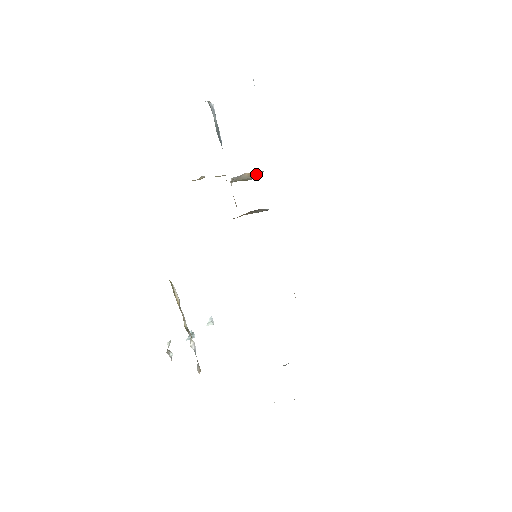
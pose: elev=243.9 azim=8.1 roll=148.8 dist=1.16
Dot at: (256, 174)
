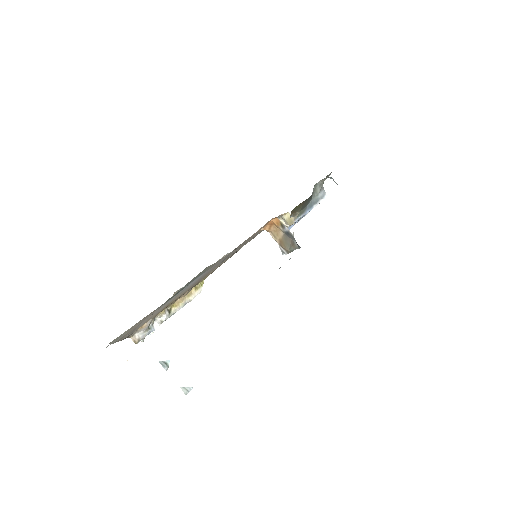
Dot at: occluded
